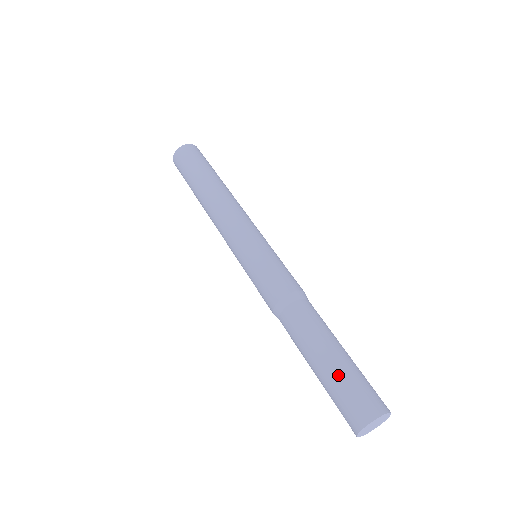
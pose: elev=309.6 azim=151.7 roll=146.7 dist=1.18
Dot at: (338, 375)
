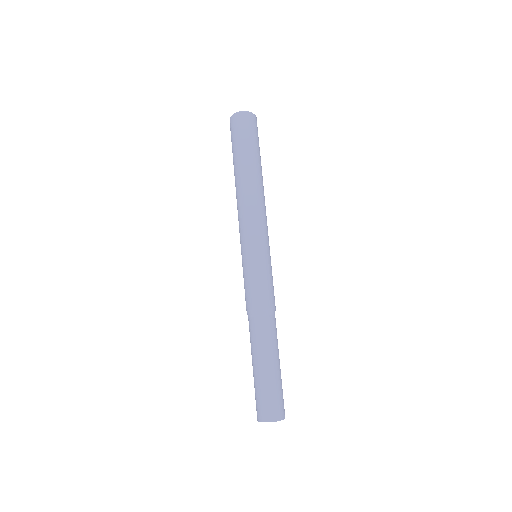
Dot at: (268, 383)
